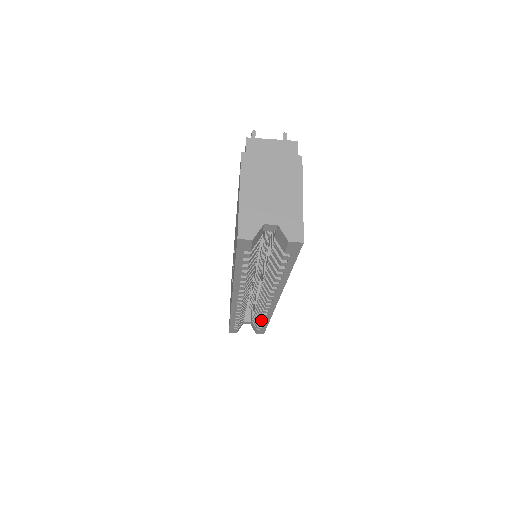
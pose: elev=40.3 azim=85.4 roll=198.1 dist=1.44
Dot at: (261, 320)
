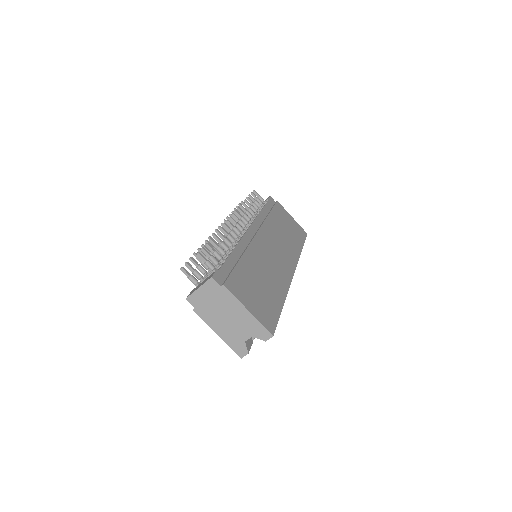
Dot at: occluded
